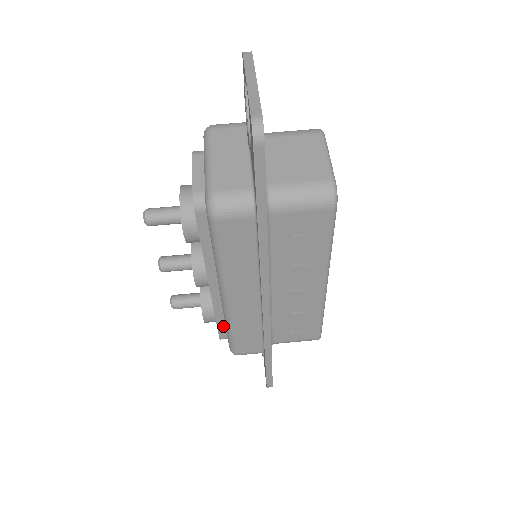
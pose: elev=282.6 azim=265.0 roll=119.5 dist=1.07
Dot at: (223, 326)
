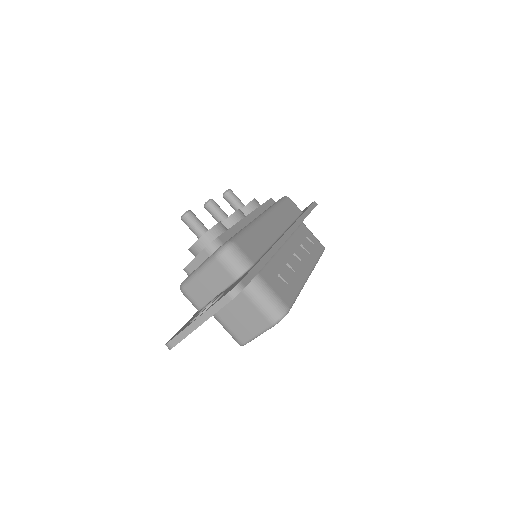
Dot at: occluded
